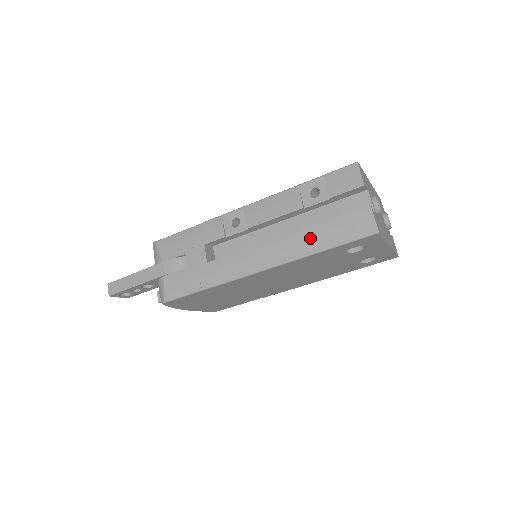
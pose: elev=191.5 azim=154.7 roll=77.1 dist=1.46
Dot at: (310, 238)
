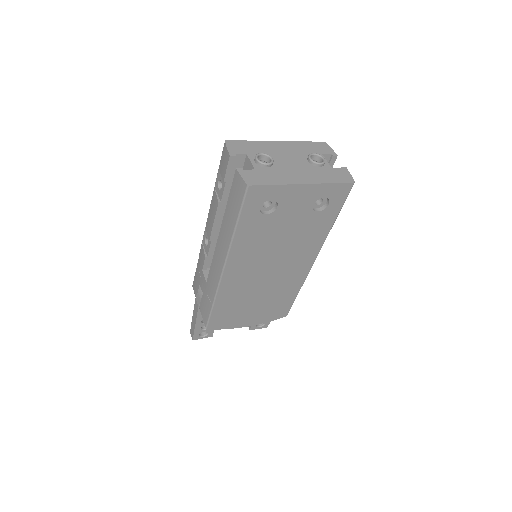
Dot at: (227, 222)
